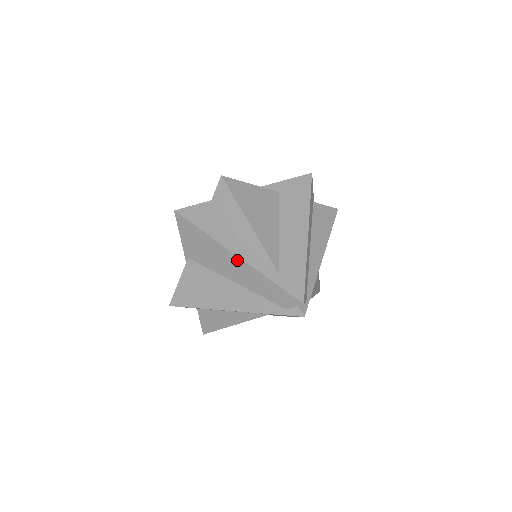
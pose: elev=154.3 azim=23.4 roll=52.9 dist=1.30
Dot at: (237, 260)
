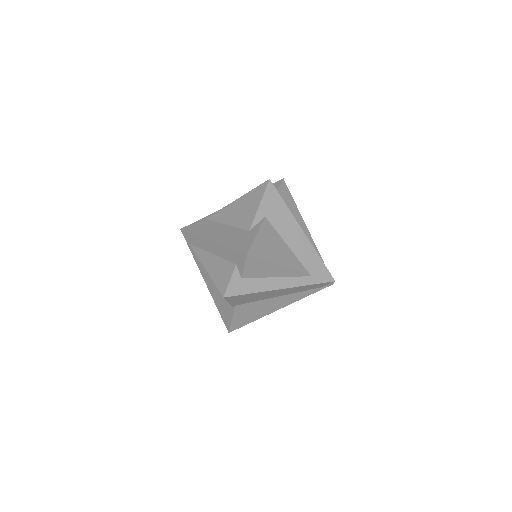
Dot at: (283, 290)
